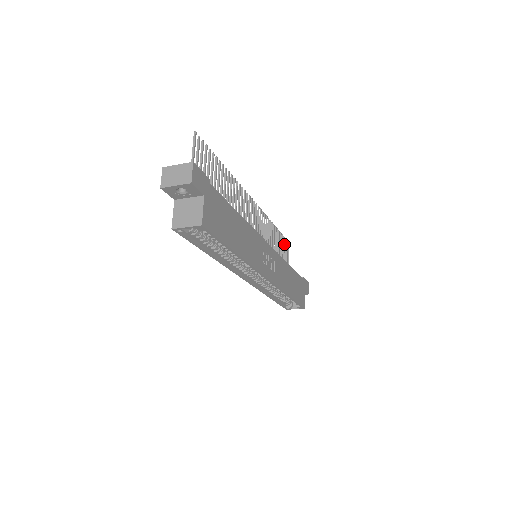
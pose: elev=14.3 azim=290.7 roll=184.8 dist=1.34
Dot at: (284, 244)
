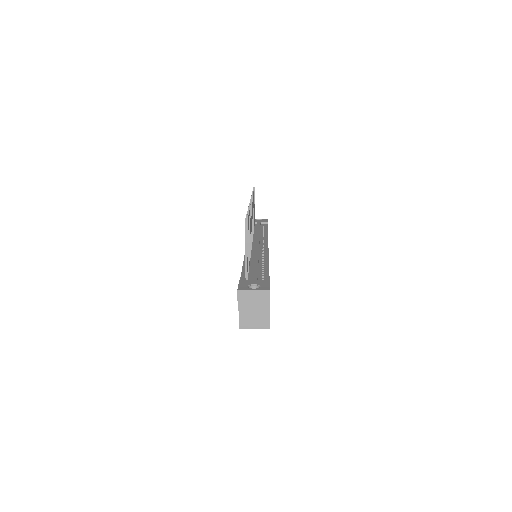
Dot at: occluded
